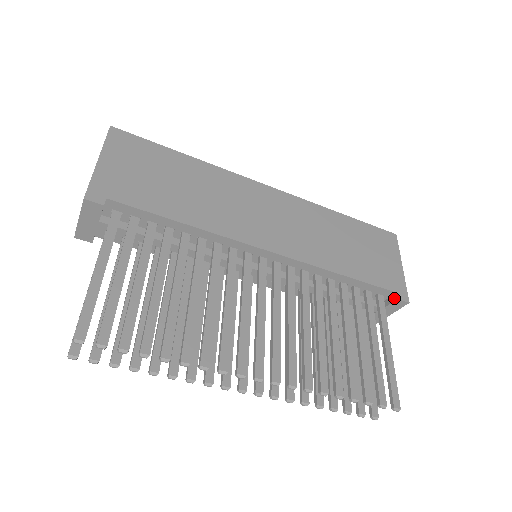
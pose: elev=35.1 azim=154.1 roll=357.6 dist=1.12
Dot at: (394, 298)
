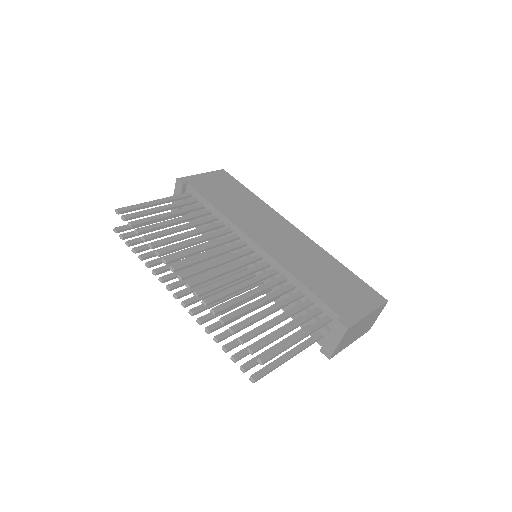
Dot at: (337, 321)
